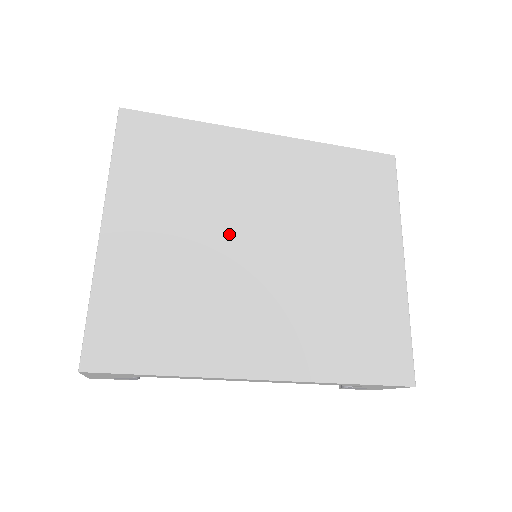
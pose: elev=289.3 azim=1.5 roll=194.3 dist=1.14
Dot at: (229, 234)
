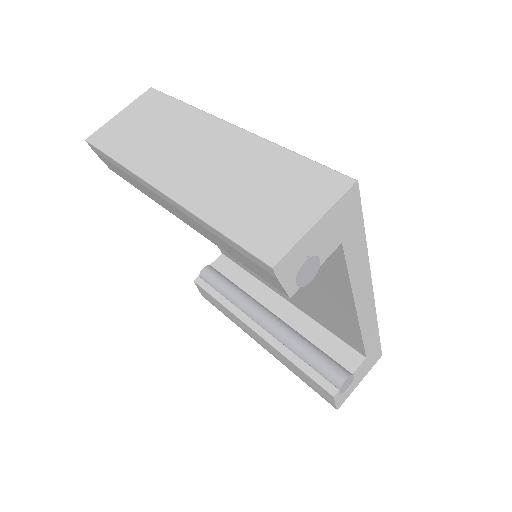
Dot at: occluded
